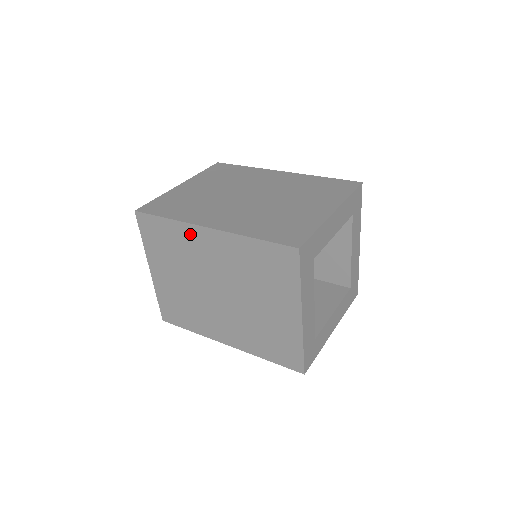
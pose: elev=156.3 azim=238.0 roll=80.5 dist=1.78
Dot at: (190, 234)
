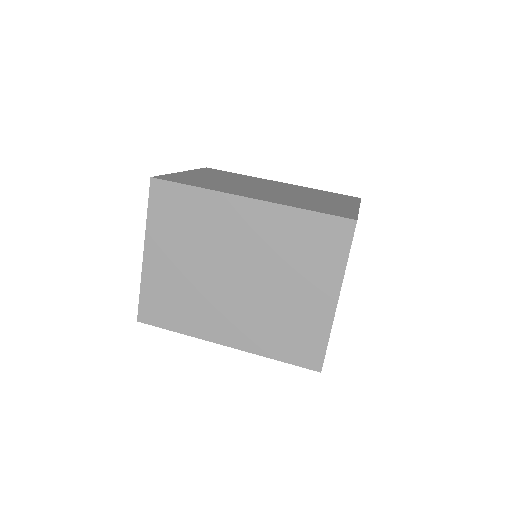
Dot at: occluded
